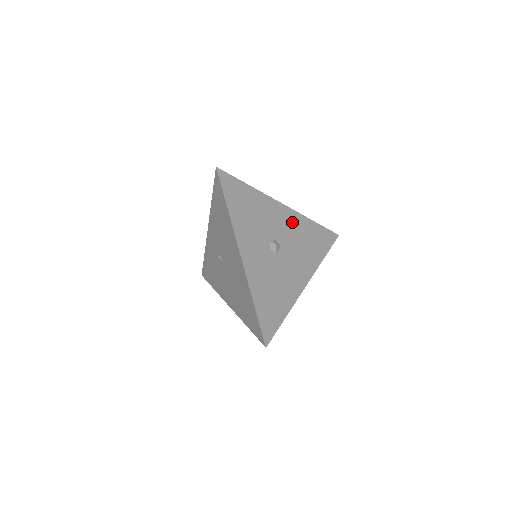
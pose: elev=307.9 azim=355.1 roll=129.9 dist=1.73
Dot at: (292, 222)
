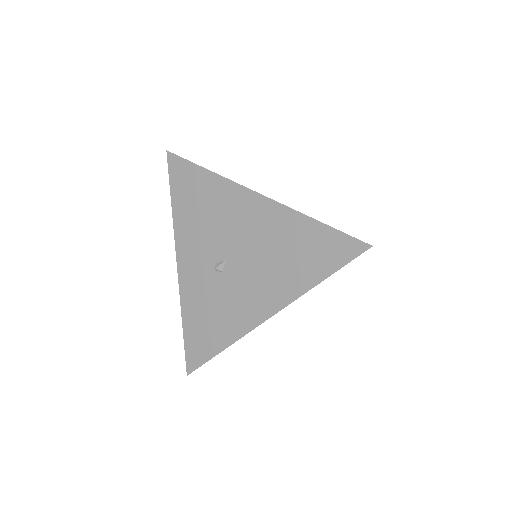
Dot at: occluded
